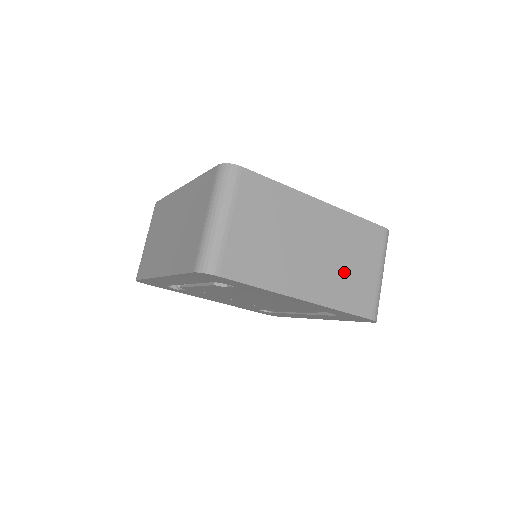
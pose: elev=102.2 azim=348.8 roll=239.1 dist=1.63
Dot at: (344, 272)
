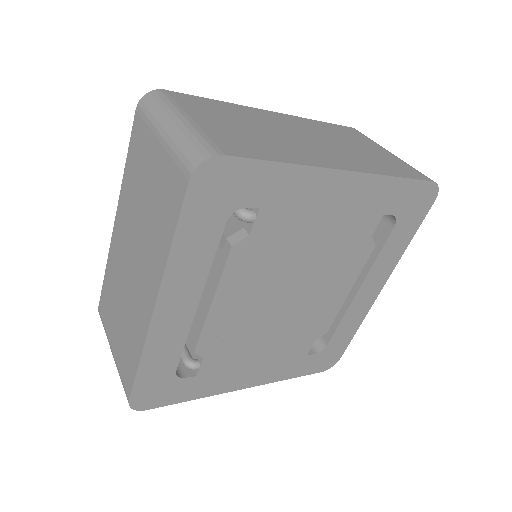
Dot at: (358, 152)
